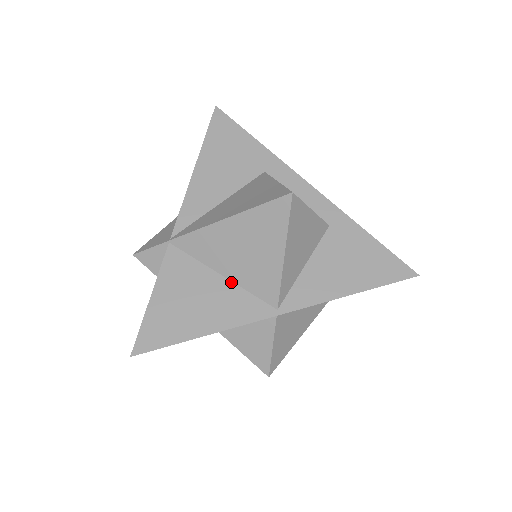
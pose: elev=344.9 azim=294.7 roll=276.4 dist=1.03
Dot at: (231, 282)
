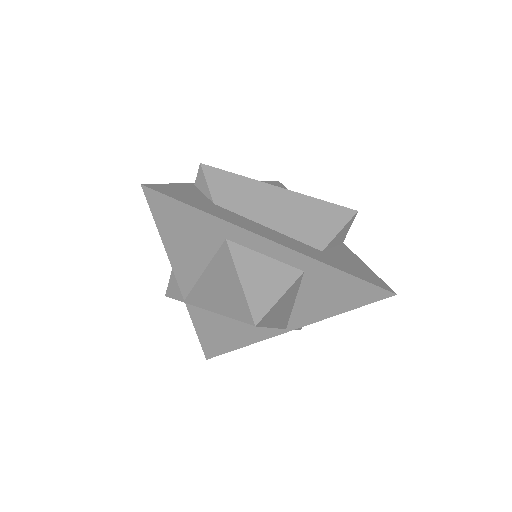
Dot at: occluded
